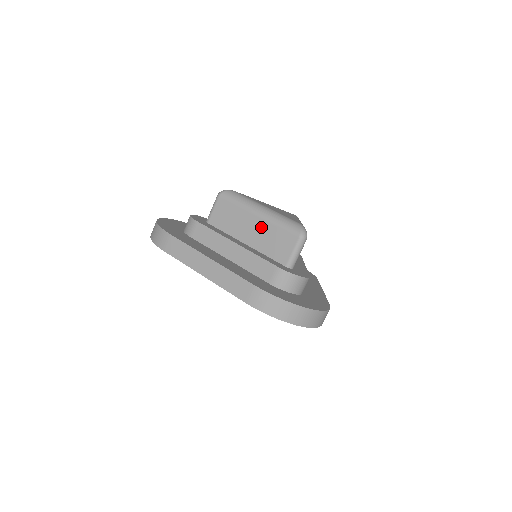
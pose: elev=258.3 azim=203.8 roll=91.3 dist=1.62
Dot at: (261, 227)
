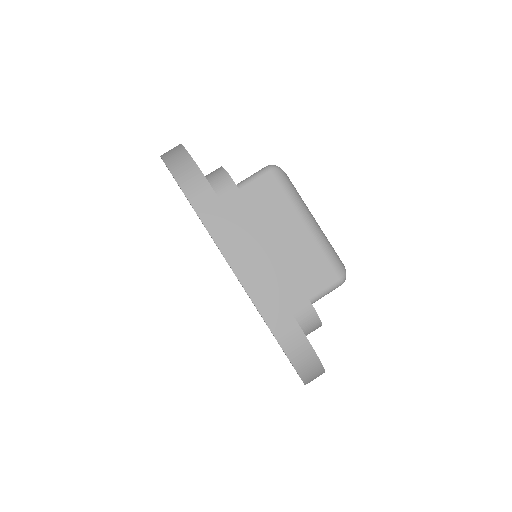
Dot at: (303, 240)
